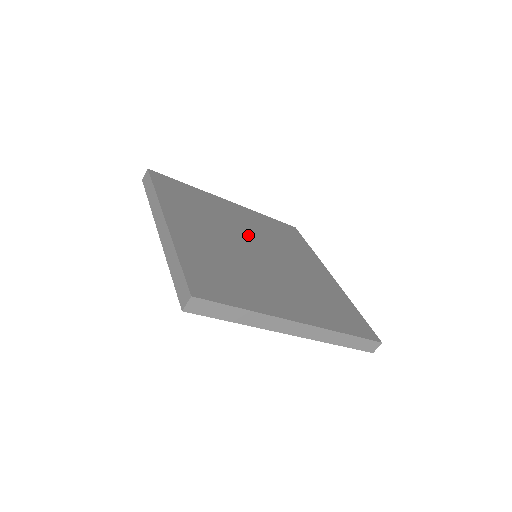
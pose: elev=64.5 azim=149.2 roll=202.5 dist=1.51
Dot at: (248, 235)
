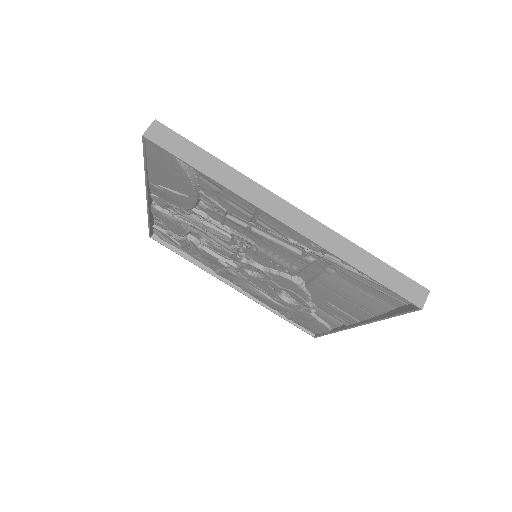
Dot at: occluded
